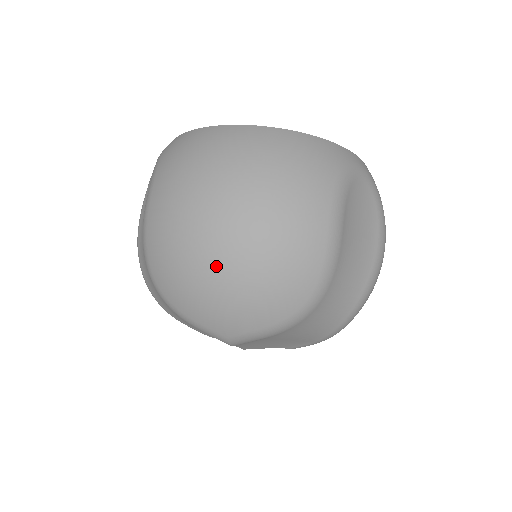
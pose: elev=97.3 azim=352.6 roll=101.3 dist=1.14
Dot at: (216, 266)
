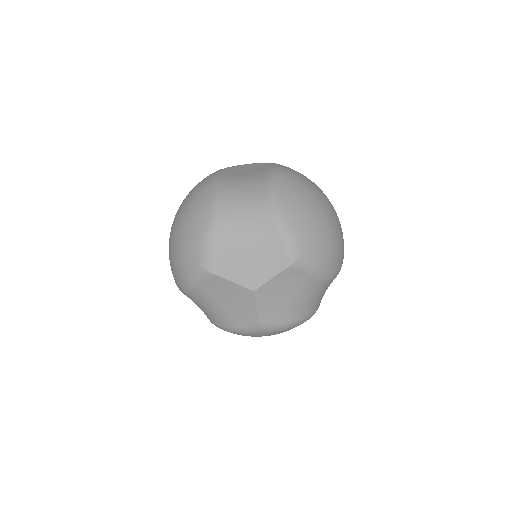
Dot at: (173, 237)
